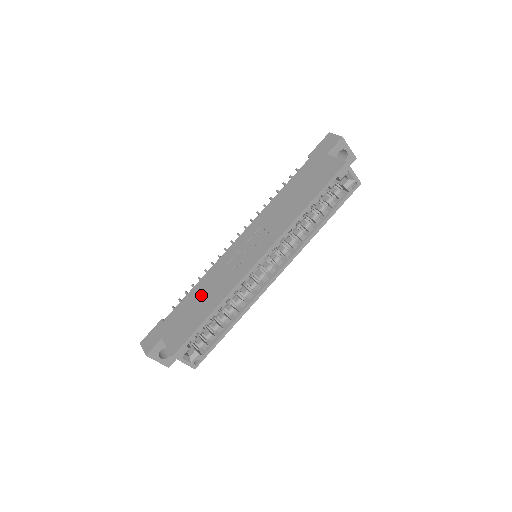
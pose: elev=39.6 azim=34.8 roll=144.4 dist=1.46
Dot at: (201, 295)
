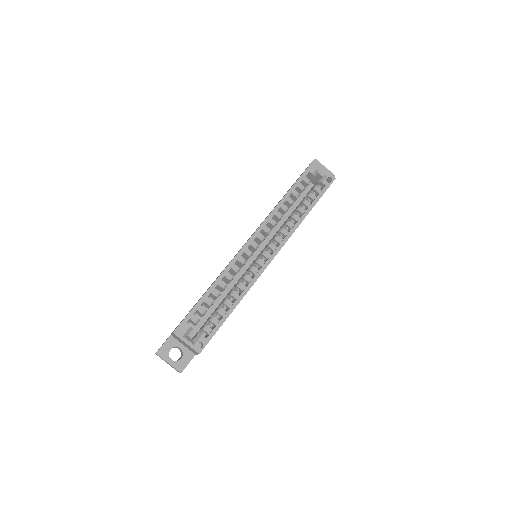
Dot at: occluded
